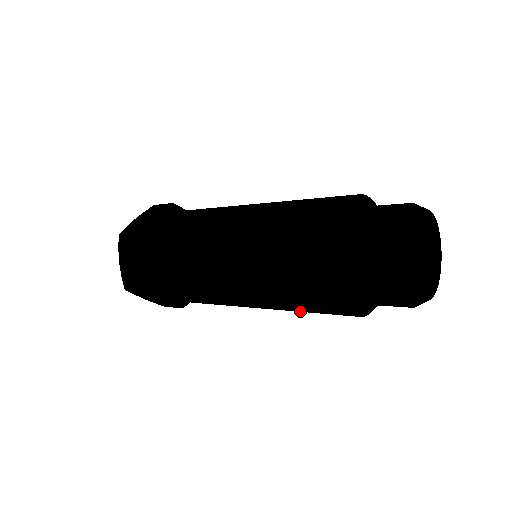
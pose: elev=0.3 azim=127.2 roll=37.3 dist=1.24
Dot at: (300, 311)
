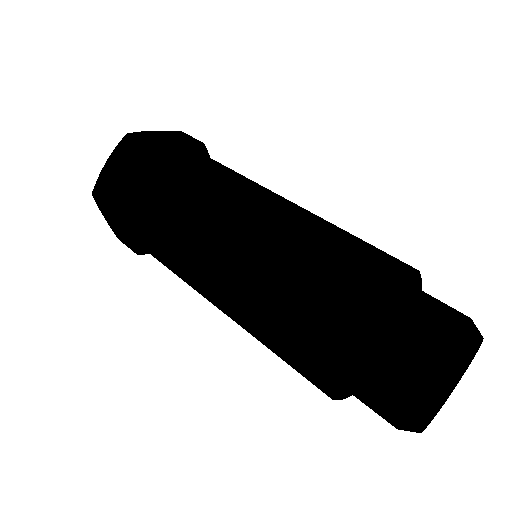
Dot at: (268, 346)
